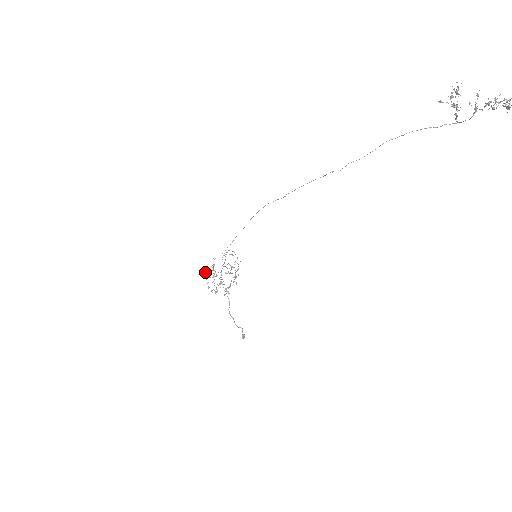
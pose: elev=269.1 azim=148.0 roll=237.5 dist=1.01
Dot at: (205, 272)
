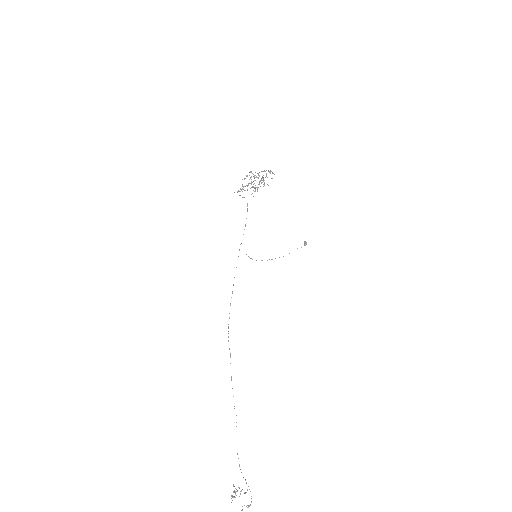
Dot at: occluded
